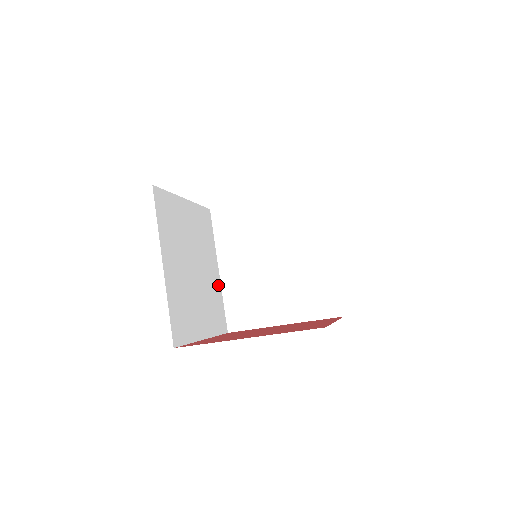
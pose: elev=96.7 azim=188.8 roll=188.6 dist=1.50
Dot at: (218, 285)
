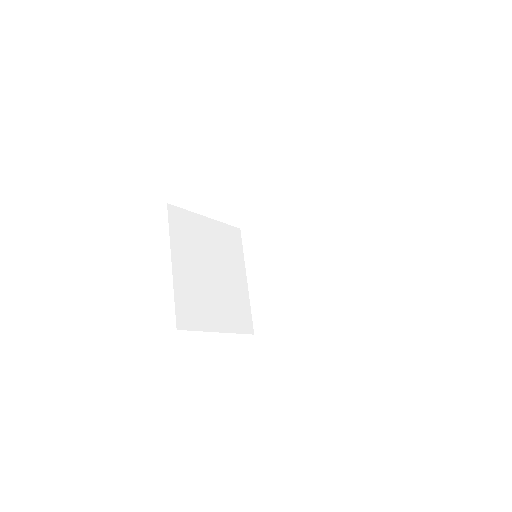
Dot at: (245, 292)
